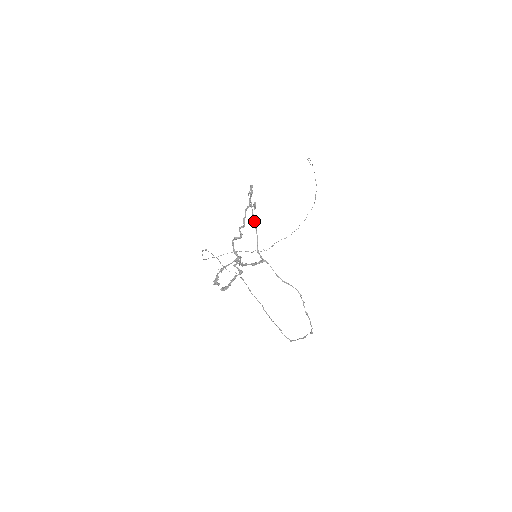
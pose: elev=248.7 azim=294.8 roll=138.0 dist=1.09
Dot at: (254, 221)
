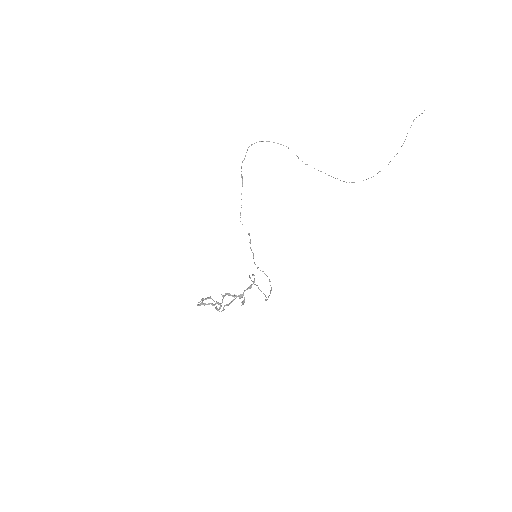
Dot at: (252, 275)
